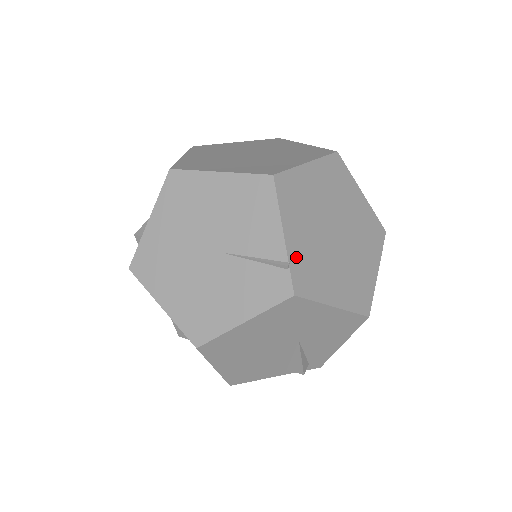
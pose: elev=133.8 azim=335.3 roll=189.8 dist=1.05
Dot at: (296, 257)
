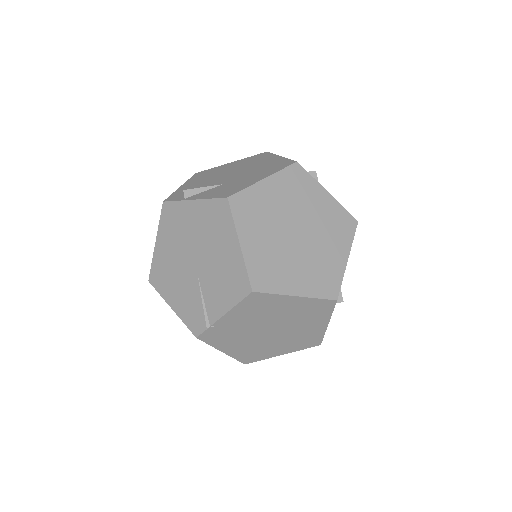
Dot at: (220, 327)
